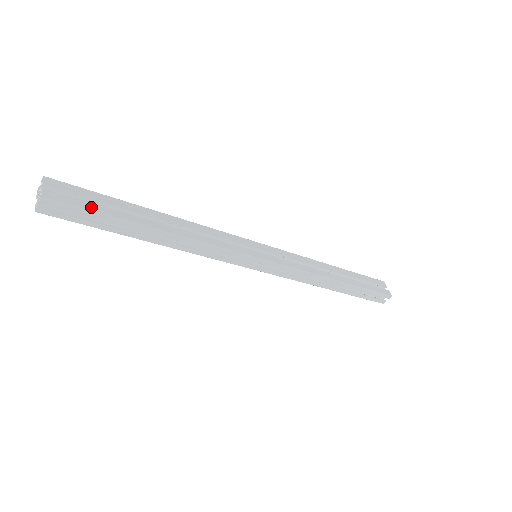
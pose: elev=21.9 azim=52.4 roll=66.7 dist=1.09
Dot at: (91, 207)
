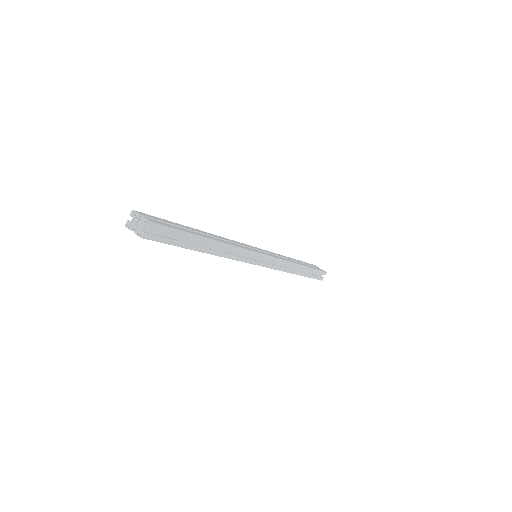
Dot at: (174, 227)
